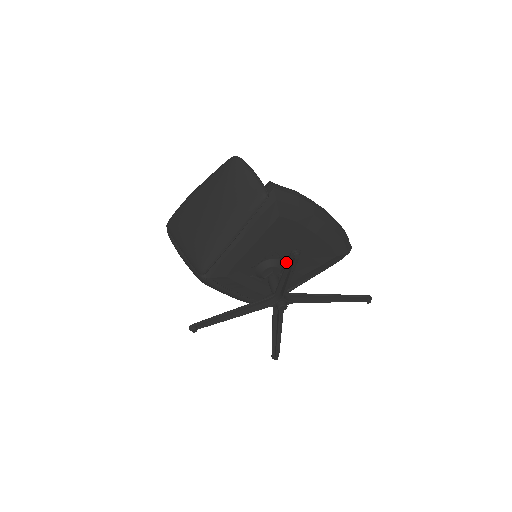
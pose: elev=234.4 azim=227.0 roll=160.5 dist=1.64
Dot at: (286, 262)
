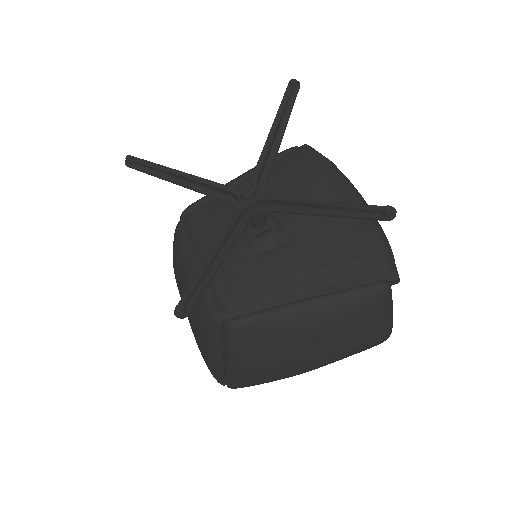
Dot at: (288, 229)
